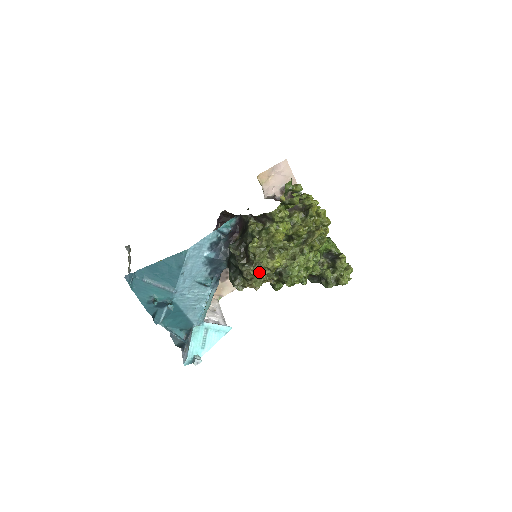
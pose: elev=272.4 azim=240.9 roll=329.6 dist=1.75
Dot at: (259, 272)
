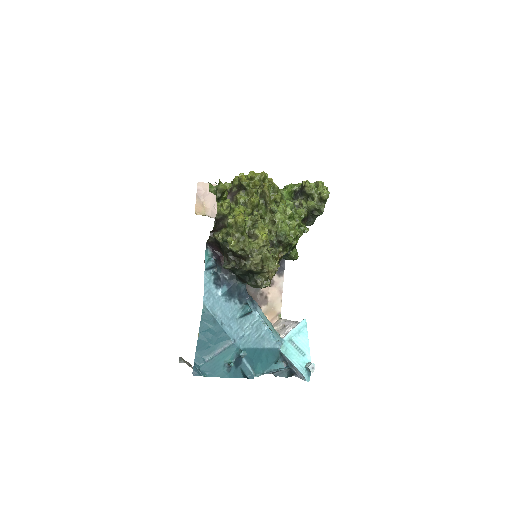
Dot at: (260, 256)
